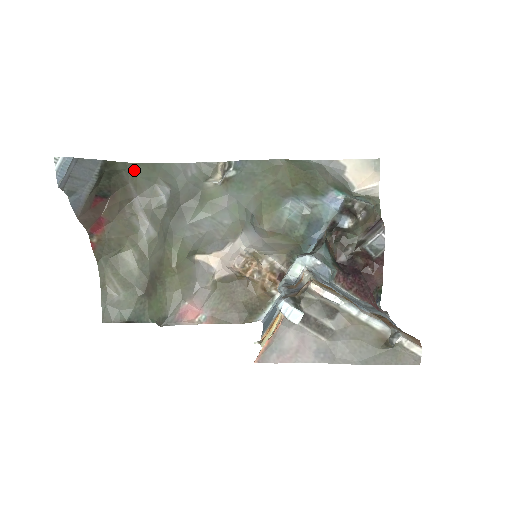
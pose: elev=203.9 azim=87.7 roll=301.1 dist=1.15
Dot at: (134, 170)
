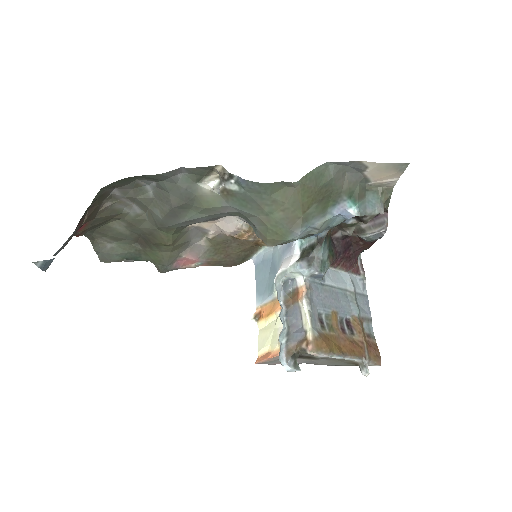
Dot at: (110, 185)
